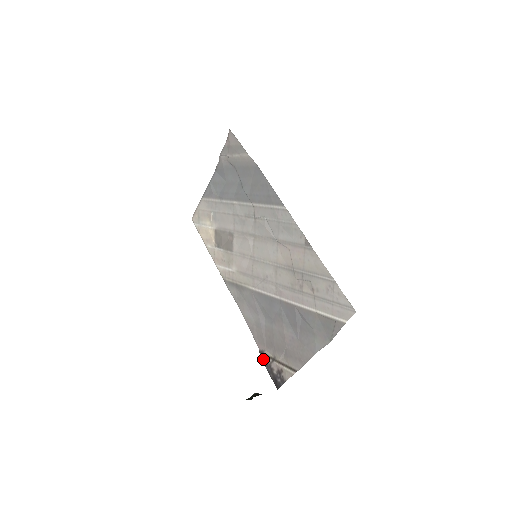
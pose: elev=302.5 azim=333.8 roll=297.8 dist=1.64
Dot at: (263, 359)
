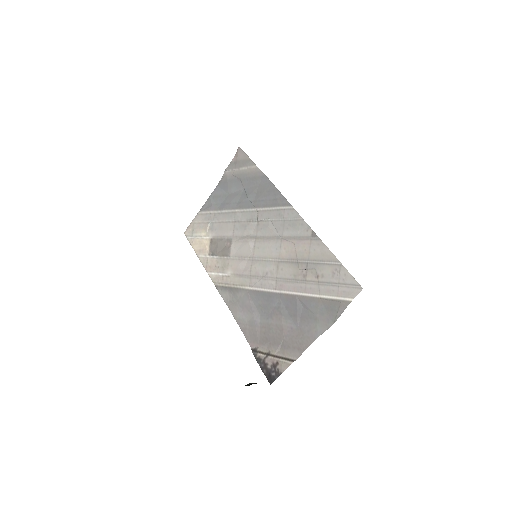
Dot at: (256, 356)
